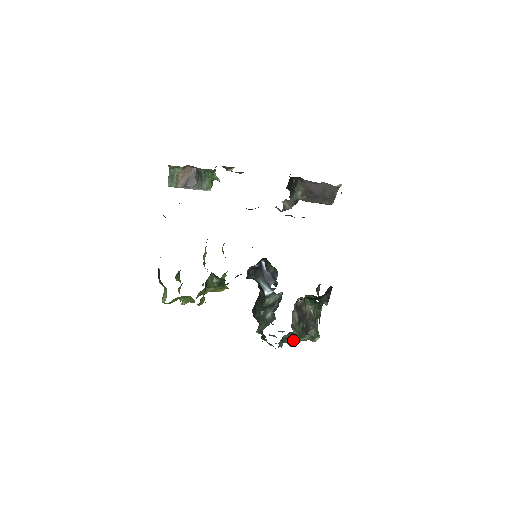
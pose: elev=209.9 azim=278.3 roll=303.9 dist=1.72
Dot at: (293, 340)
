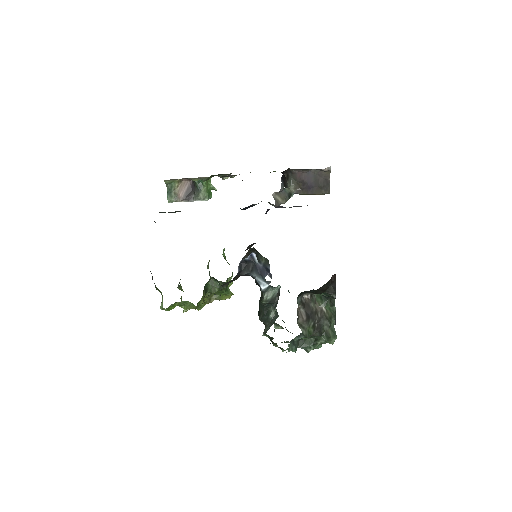
Dot at: (309, 344)
